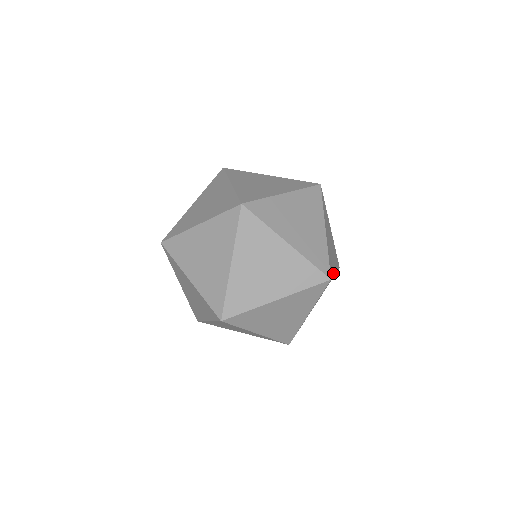
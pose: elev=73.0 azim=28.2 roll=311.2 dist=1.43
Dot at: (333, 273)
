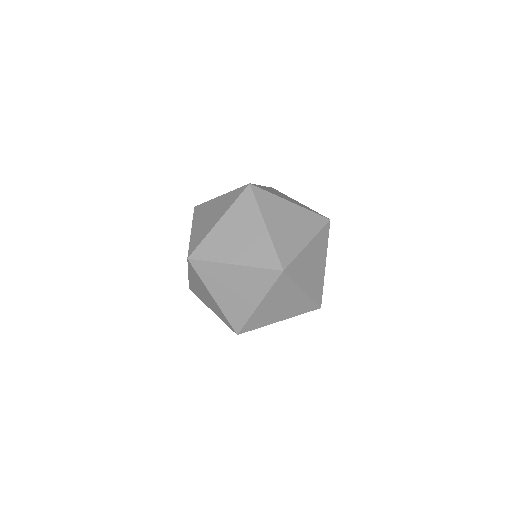
Dot at: occluded
